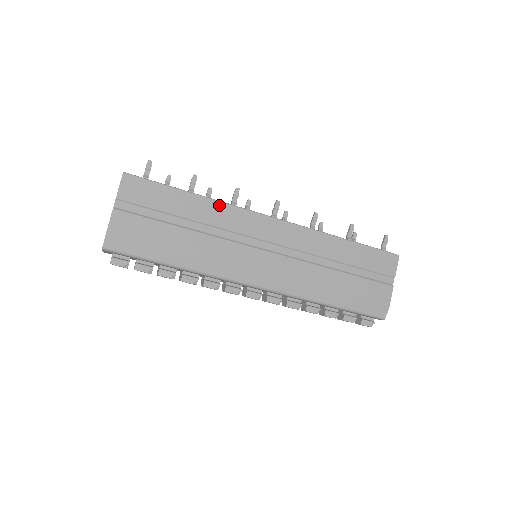
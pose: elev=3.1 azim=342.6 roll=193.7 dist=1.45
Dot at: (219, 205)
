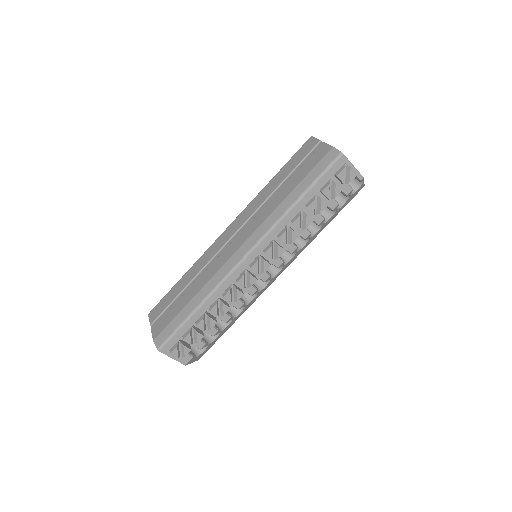
Dot at: (197, 263)
